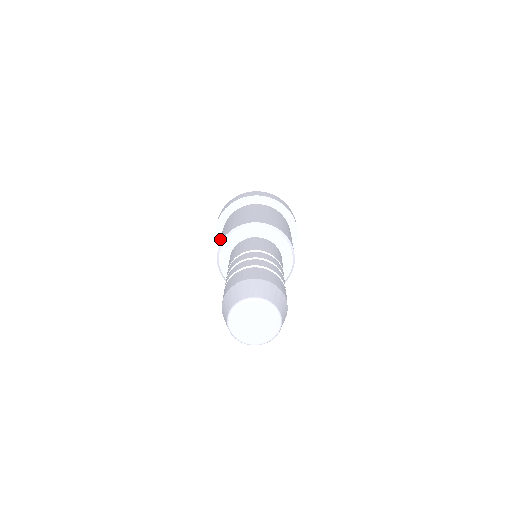
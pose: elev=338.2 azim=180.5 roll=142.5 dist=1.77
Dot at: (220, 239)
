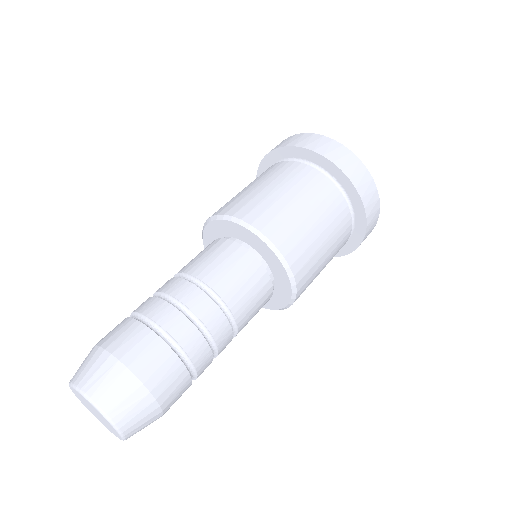
Dot at: occluded
